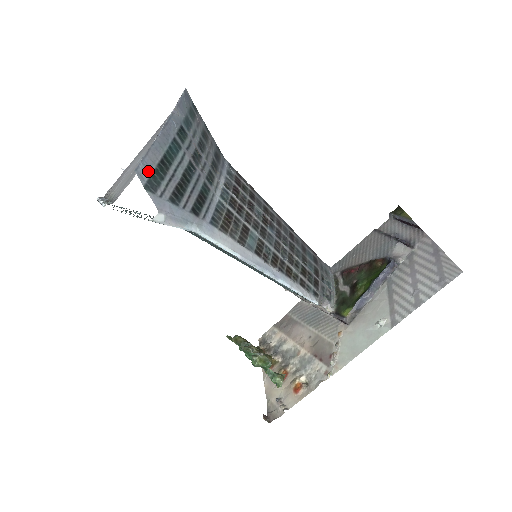
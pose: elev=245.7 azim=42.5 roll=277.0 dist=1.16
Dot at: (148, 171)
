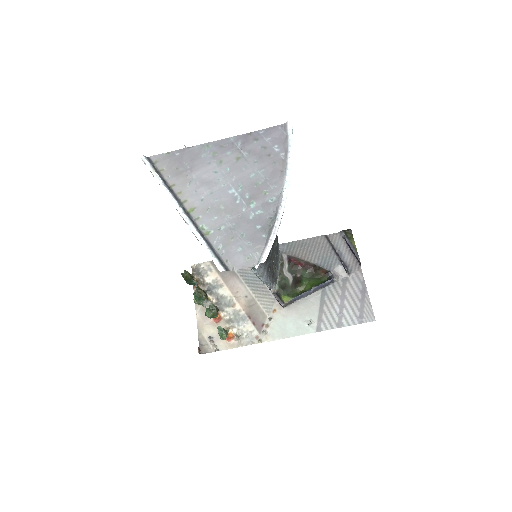
Dot at: occluded
